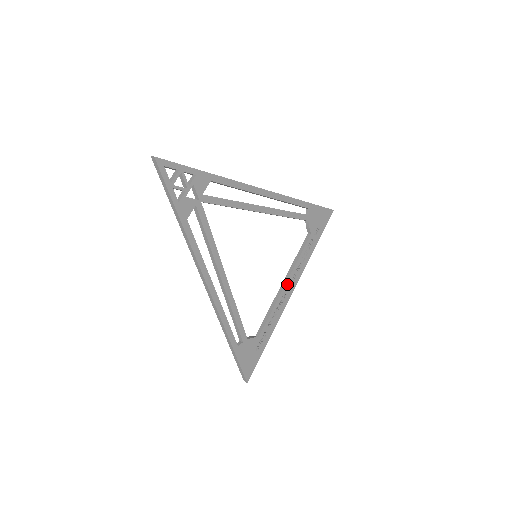
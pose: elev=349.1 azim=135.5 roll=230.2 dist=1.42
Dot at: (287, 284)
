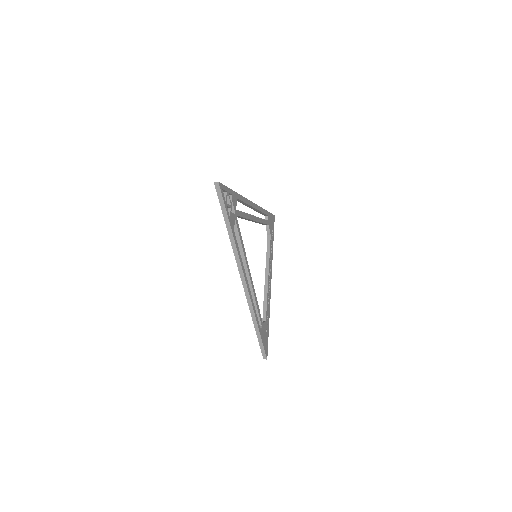
Dot at: (269, 276)
